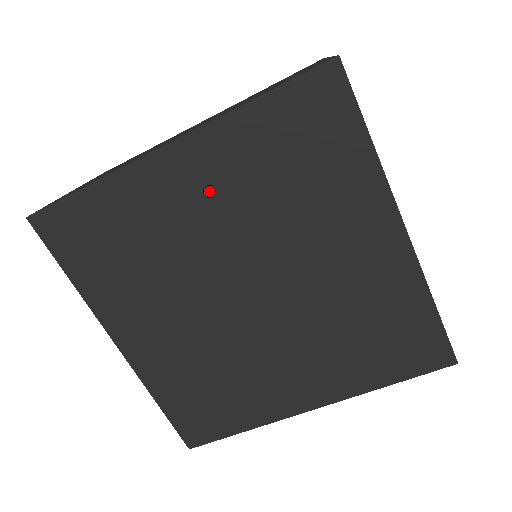
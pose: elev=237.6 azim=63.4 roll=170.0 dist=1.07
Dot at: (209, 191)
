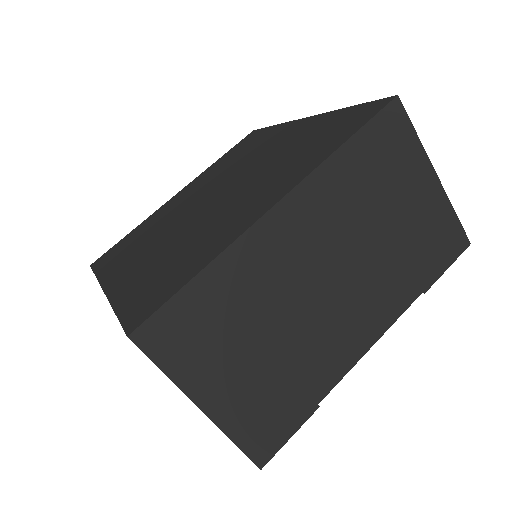
Dot at: (194, 189)
